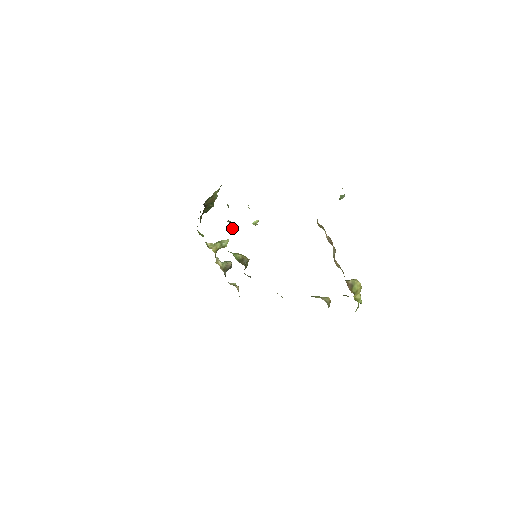
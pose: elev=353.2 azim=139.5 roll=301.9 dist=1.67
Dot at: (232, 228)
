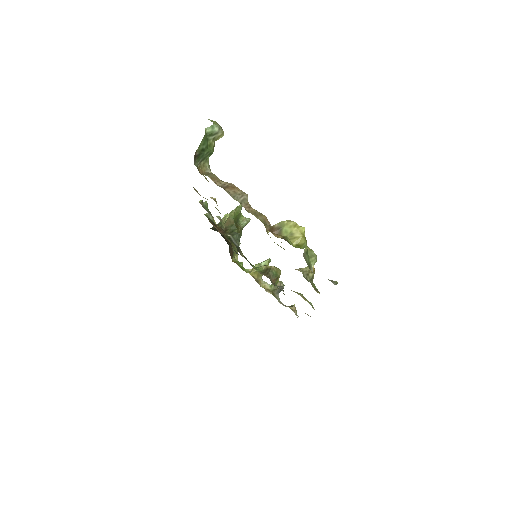
Dot at: (231, 237)
